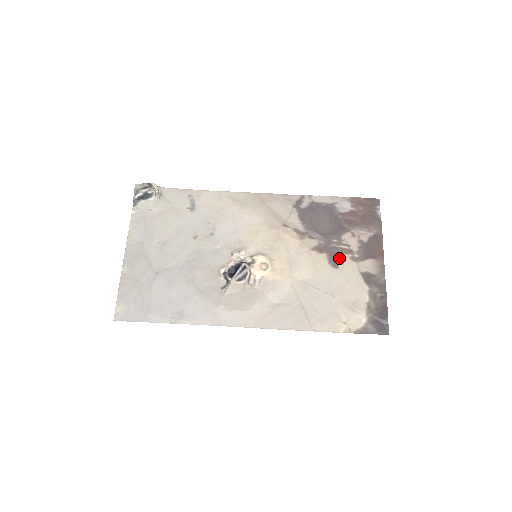
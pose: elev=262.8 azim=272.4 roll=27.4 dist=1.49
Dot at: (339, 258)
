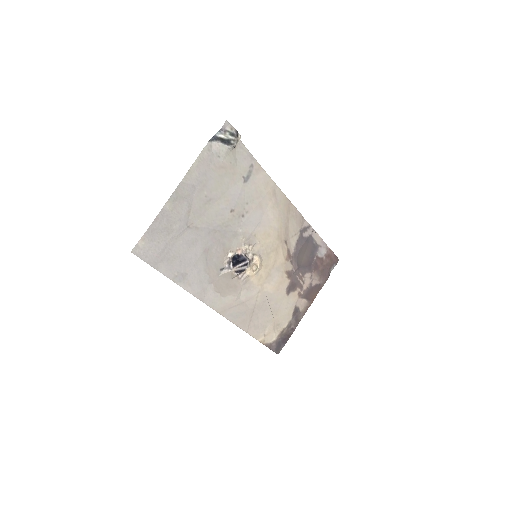
Dot at: (294, 288)
